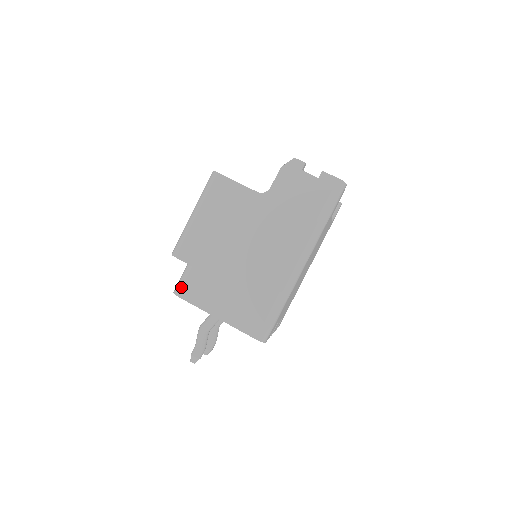
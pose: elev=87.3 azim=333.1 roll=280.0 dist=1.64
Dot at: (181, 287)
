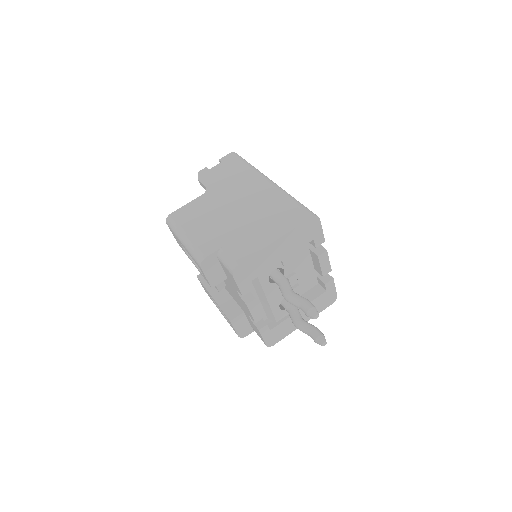
Dot at: (231, 261)
